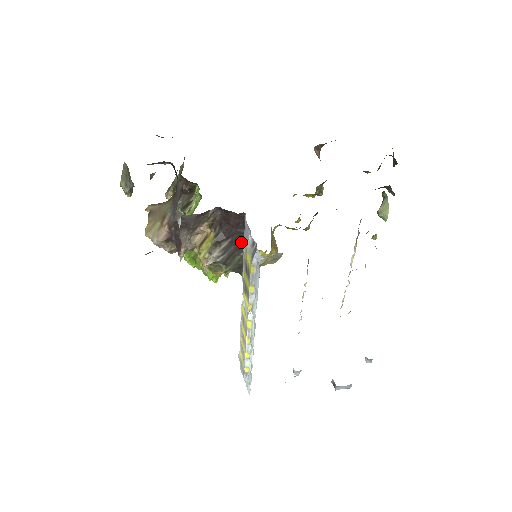
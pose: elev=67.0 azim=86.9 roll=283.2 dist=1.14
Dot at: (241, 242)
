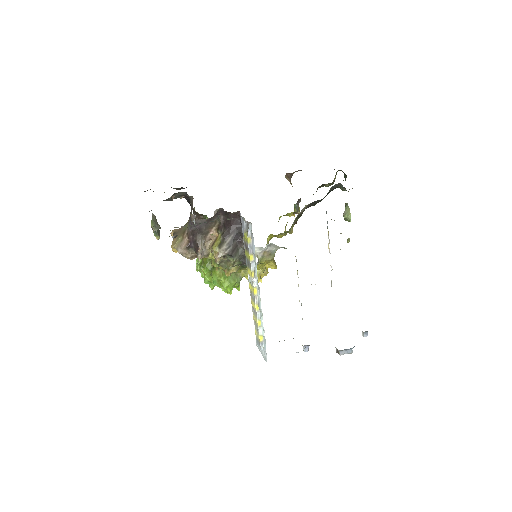
Dot at: (241, 236)
